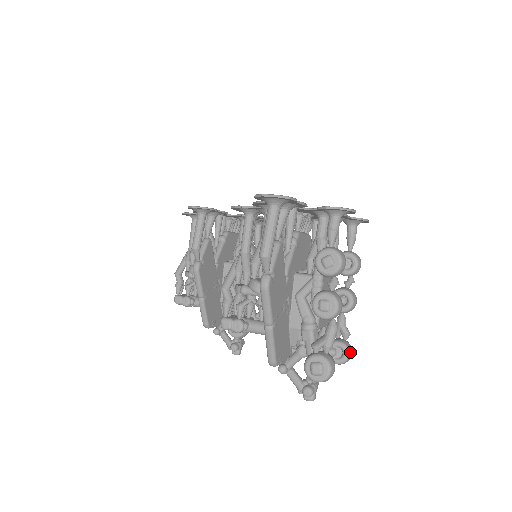
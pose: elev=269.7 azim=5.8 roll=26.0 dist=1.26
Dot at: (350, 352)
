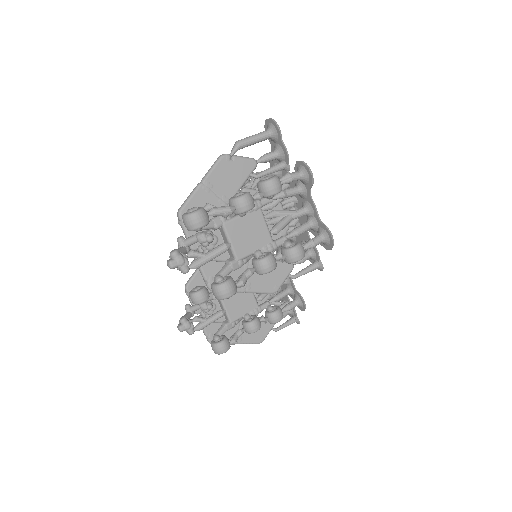
Dot at: (228, 285)
